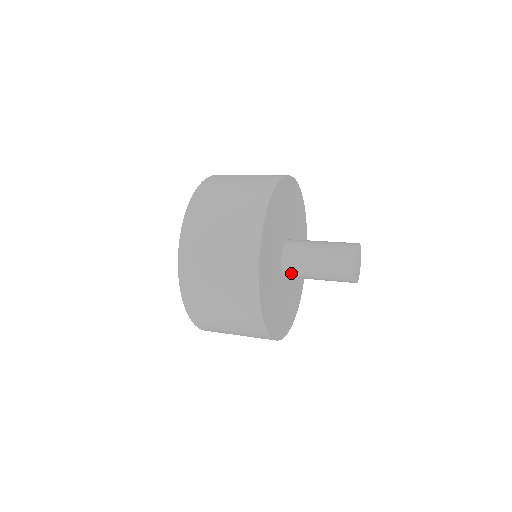
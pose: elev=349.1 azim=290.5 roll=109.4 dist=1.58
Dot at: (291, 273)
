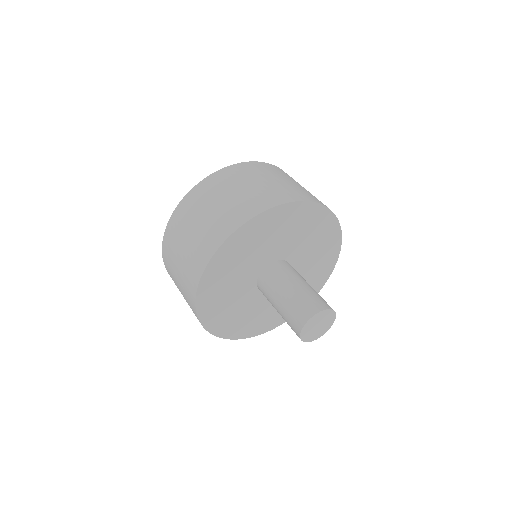
Dot at: (262, 285)
